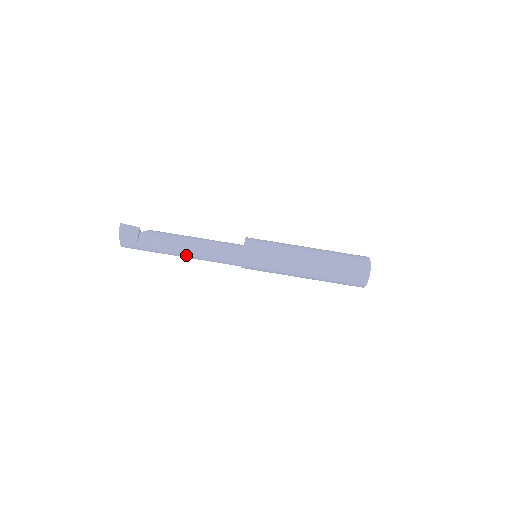
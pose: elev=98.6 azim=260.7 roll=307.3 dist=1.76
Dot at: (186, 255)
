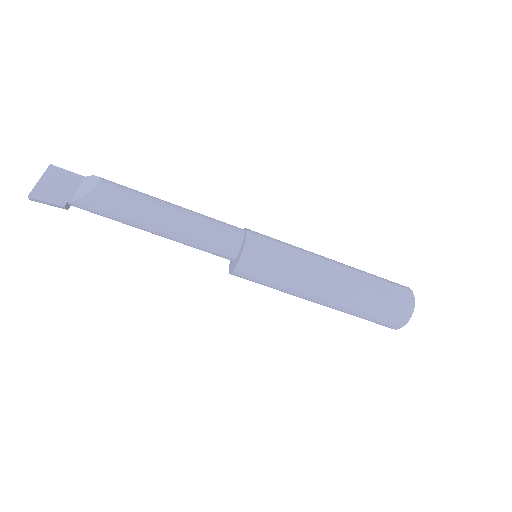
Dot at: occluded
